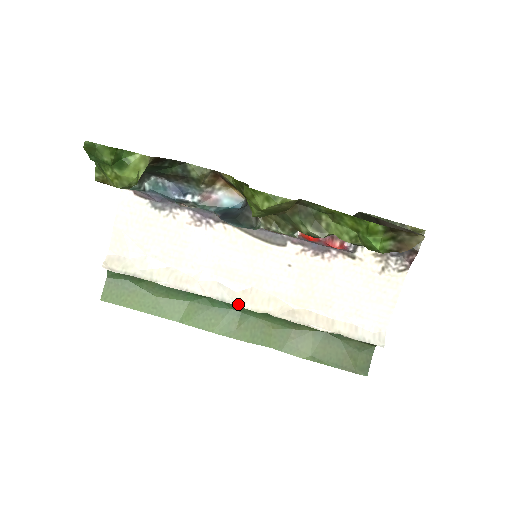
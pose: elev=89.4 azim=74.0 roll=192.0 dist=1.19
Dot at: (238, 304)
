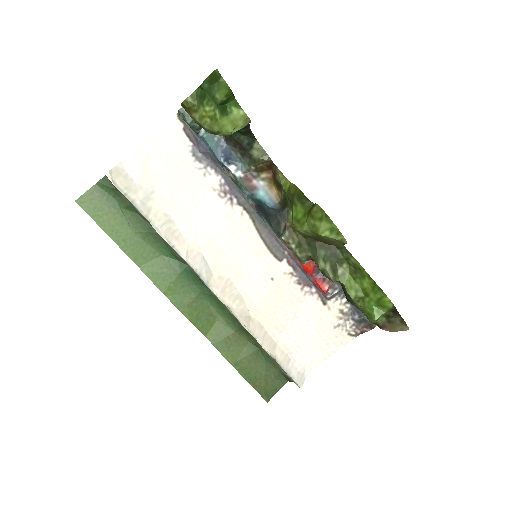
Dot at: (210, 286)
